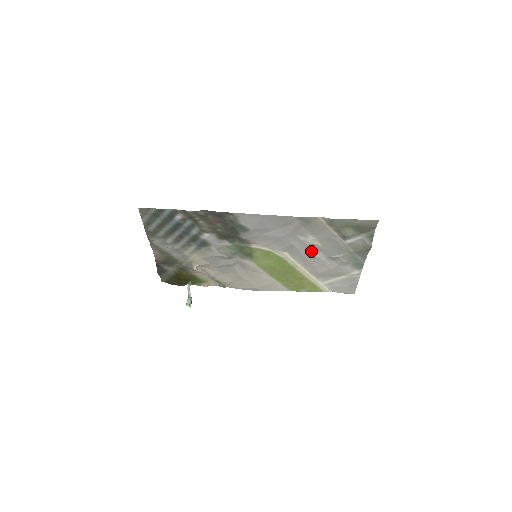
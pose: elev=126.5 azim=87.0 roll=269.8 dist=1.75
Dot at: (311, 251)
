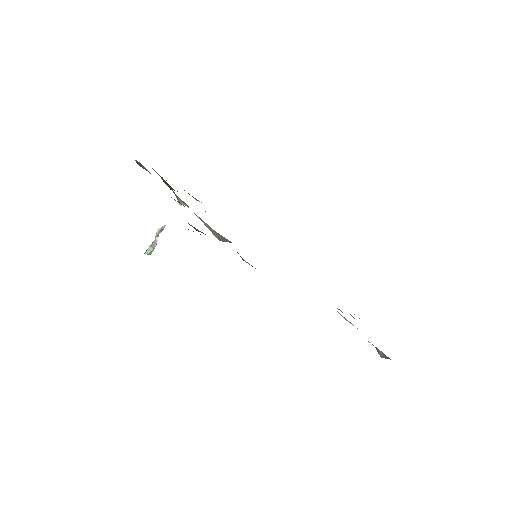
Dot at: occluded
